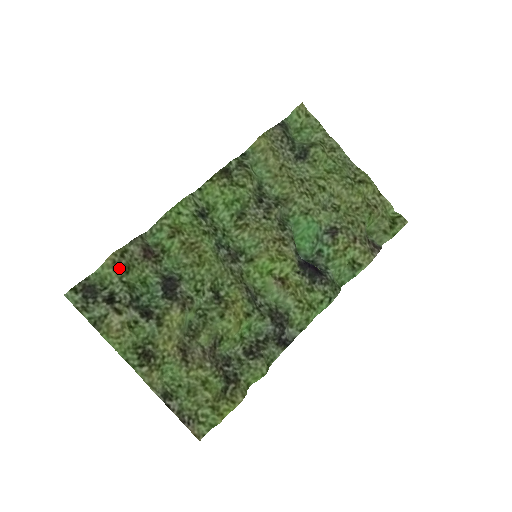
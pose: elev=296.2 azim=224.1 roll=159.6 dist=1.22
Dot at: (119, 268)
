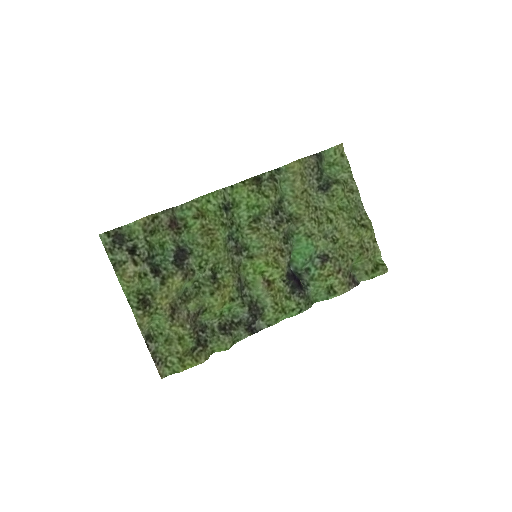
Dot at: (147, 229)
